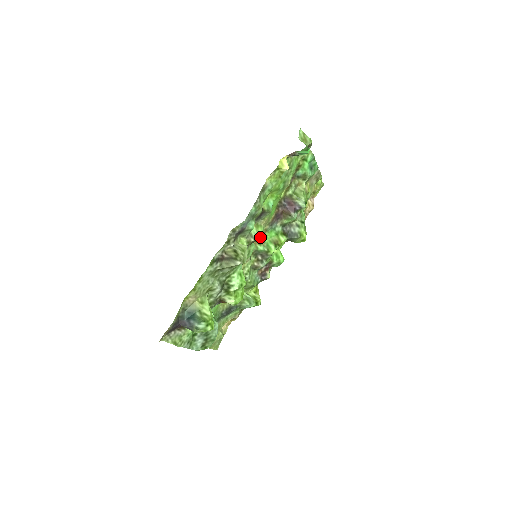
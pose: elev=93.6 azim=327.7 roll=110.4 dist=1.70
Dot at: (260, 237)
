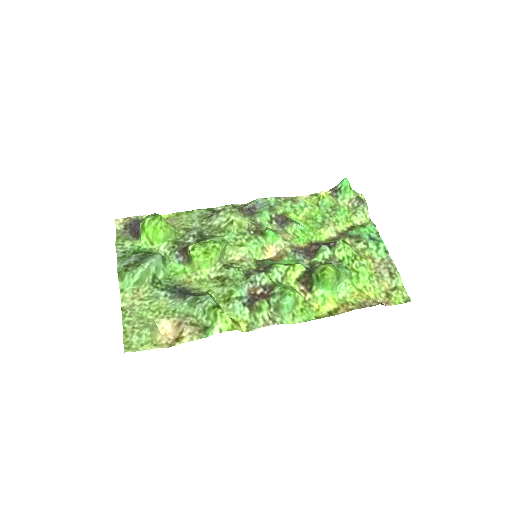
Dot at: (268, 229)
